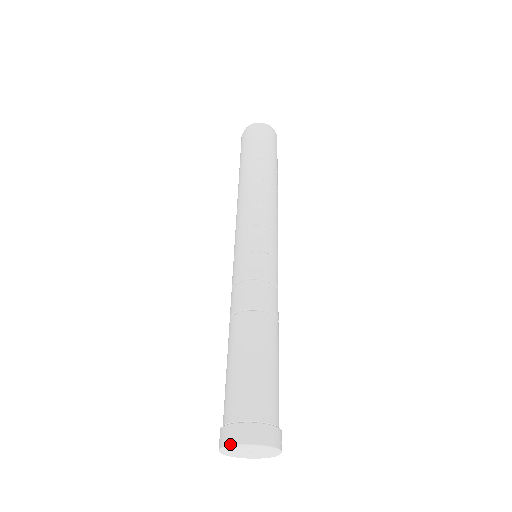
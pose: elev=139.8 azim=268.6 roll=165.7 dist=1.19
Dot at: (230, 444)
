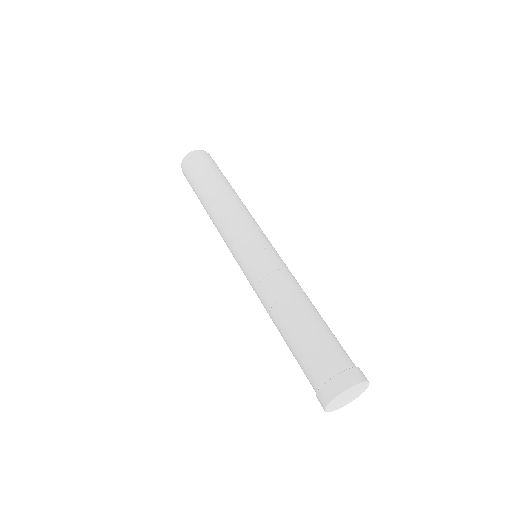
Dot at: (345, 389)
